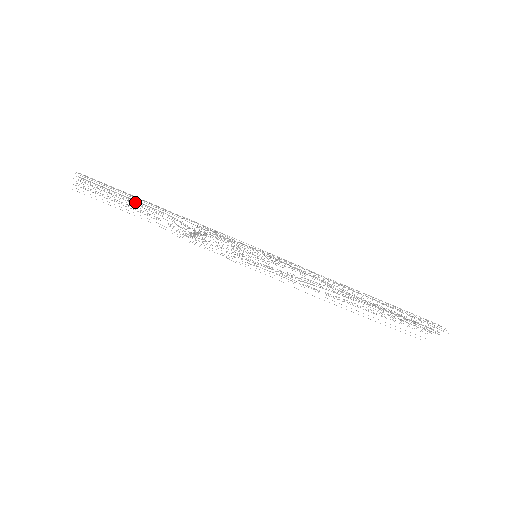
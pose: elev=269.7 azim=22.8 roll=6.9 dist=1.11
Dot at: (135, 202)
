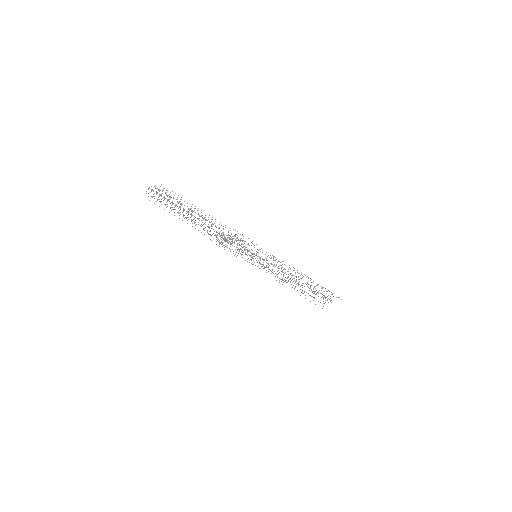
Dot at: occluded
